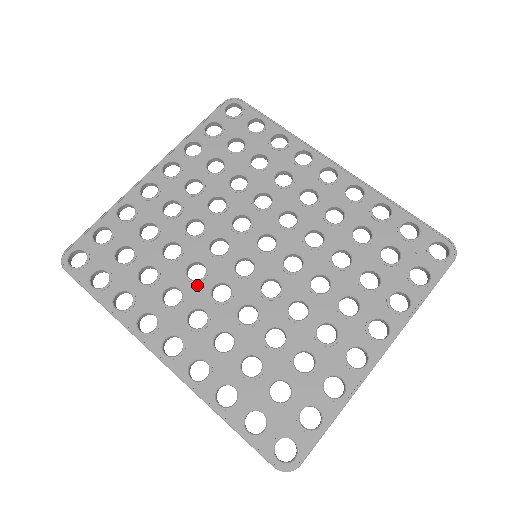
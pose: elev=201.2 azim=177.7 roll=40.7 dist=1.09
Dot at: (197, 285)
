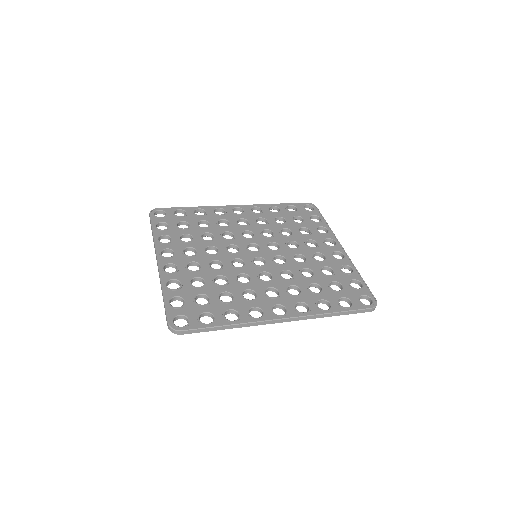
Dot at: (252, 282)
